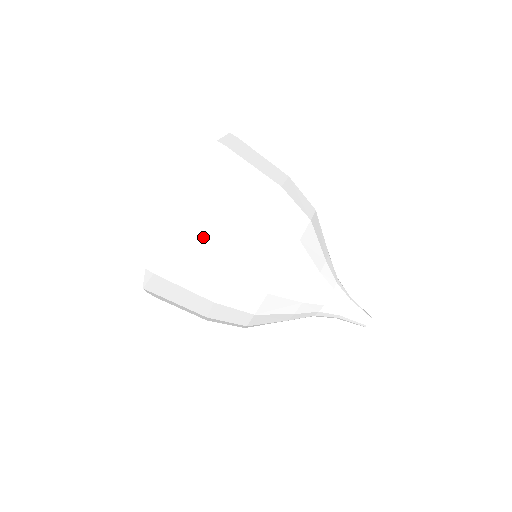
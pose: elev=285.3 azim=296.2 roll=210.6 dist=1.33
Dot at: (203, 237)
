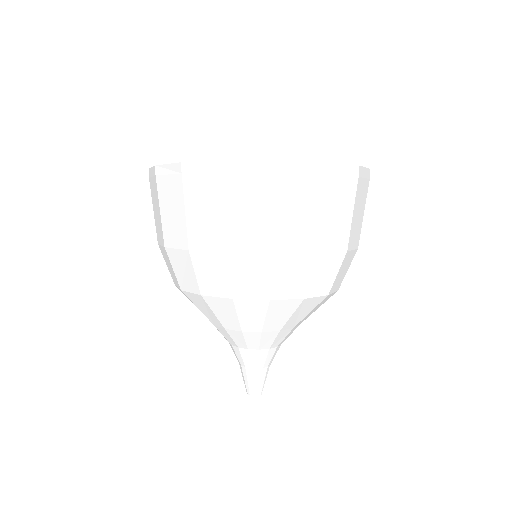
Dot at: (303, 208)
